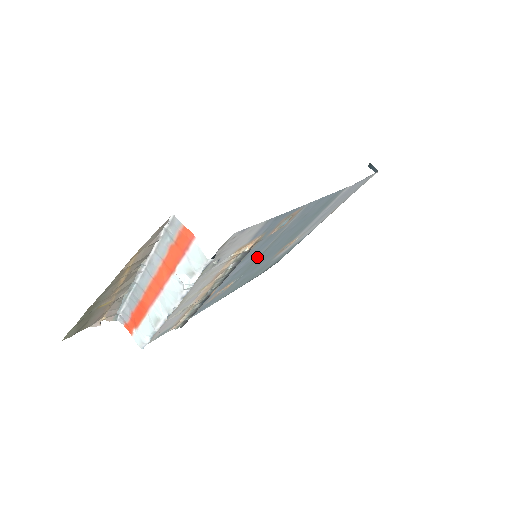
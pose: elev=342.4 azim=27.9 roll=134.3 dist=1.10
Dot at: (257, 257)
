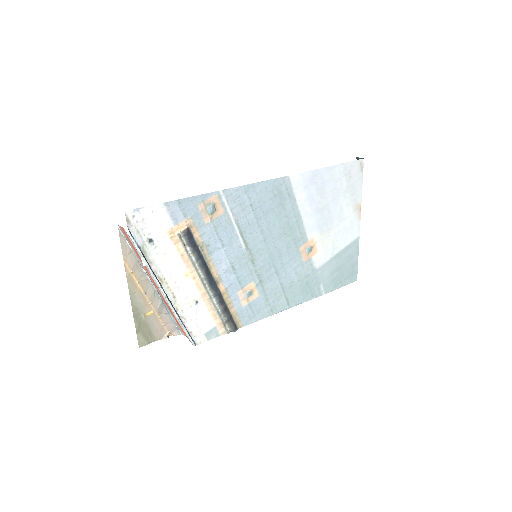
Dot at: (245, 252)
